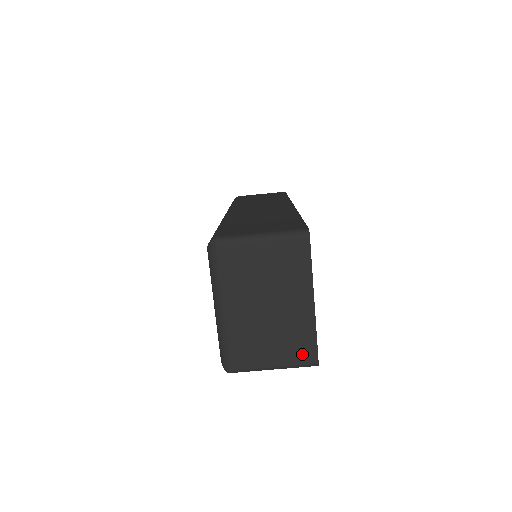
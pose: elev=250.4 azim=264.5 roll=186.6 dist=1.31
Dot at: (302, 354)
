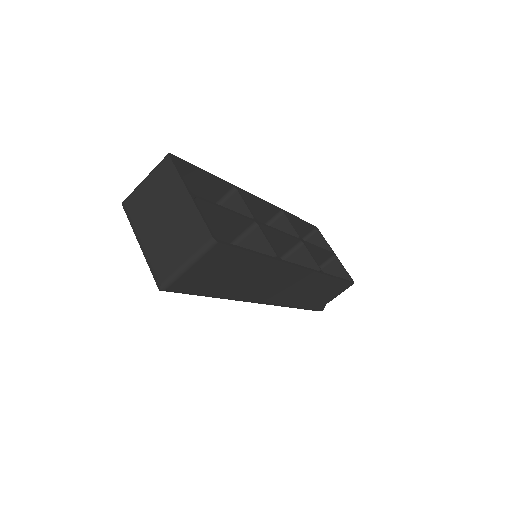
Dot at: (199, 238)
